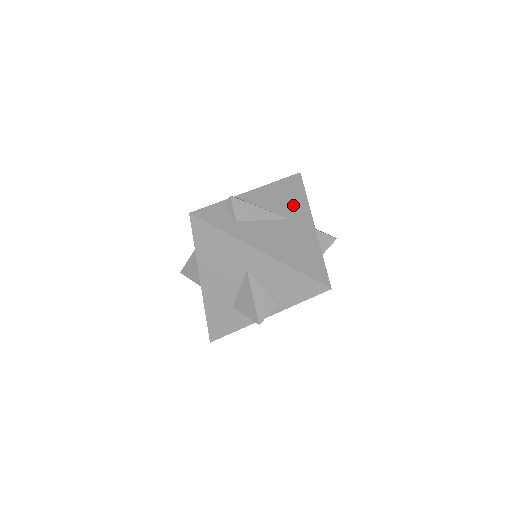
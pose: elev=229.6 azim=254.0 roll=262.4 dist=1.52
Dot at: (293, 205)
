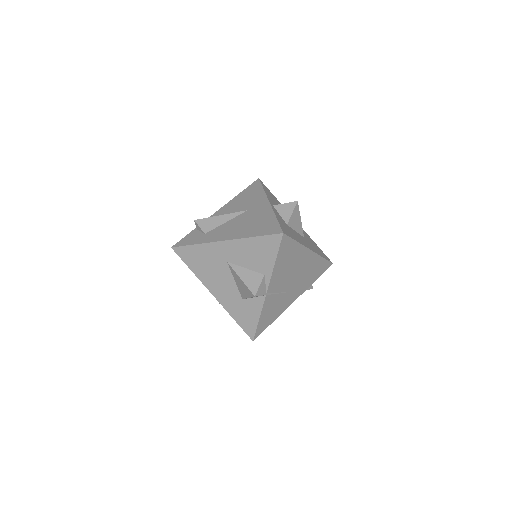
Dot at: (251, 200)
